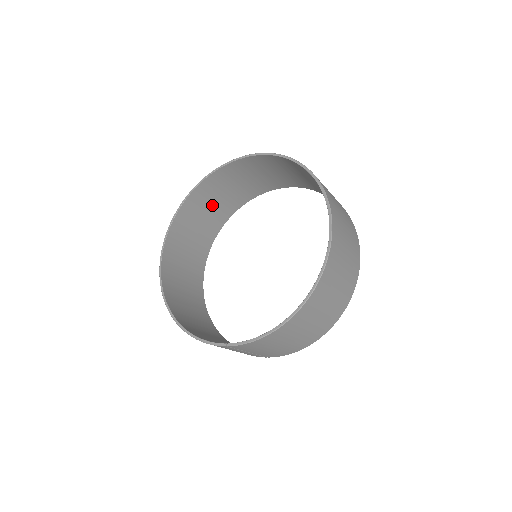
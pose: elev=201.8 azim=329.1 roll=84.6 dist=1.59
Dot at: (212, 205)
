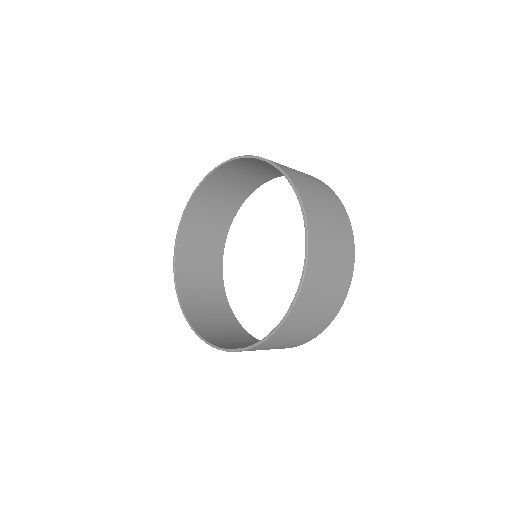
Dot at: (216, 203)
